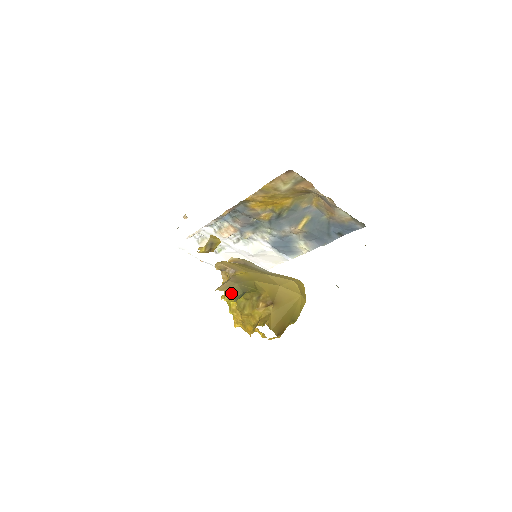
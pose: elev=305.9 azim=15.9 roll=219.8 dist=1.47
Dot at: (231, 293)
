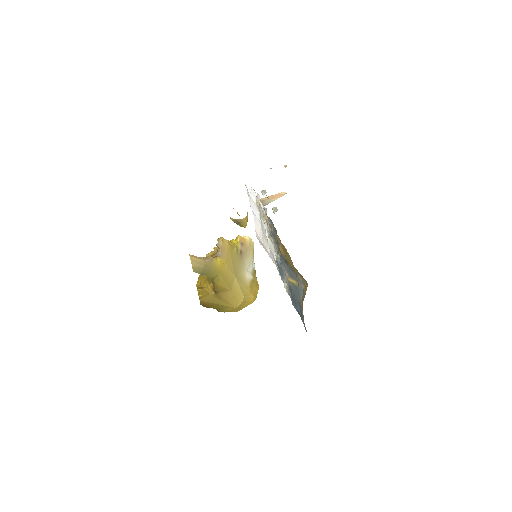
Dot at: (193, 268)
